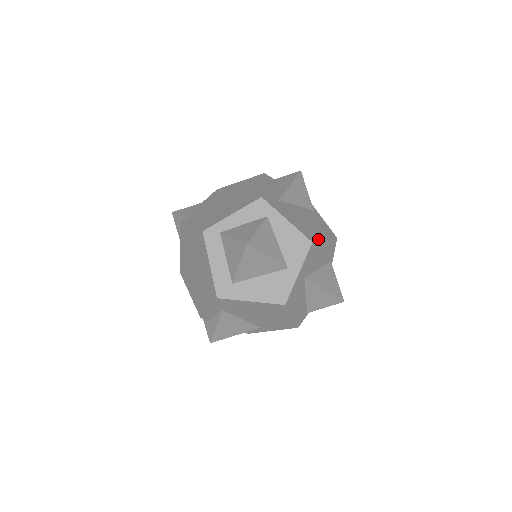
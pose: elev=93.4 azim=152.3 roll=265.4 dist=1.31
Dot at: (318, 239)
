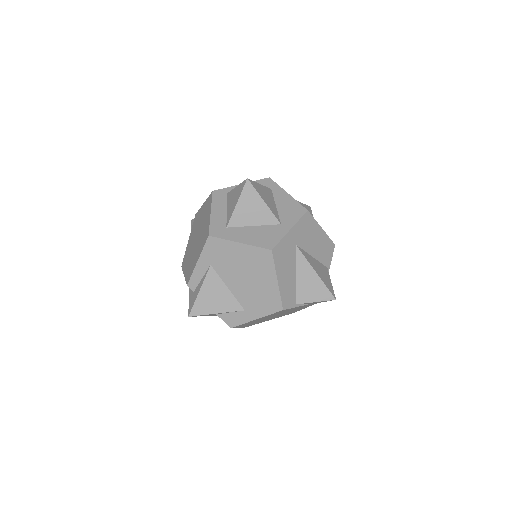
Dot at: (314, 219)
